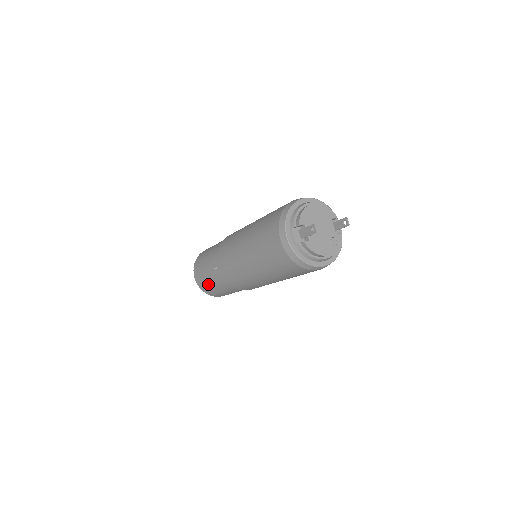
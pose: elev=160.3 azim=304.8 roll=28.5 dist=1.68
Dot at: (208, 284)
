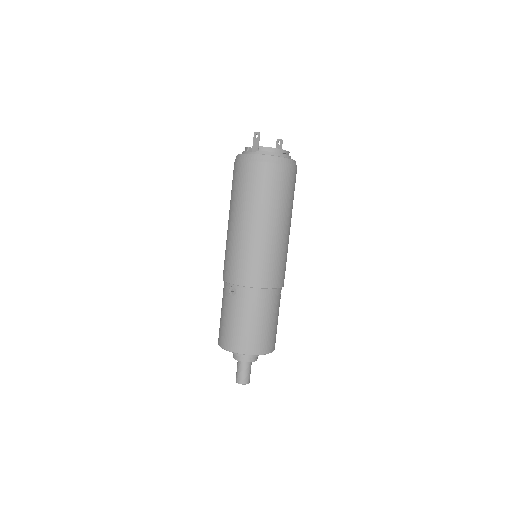
Dot at: (240, 329)
